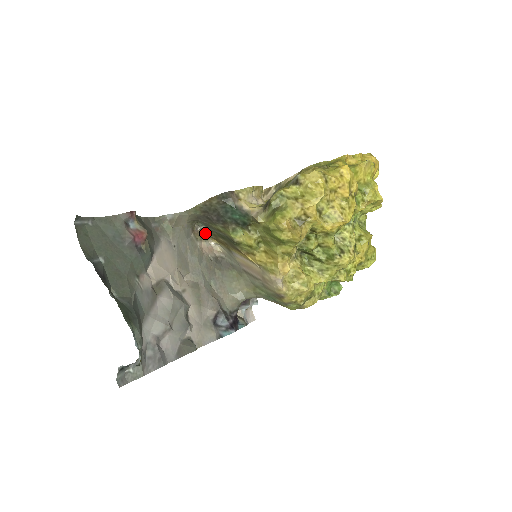
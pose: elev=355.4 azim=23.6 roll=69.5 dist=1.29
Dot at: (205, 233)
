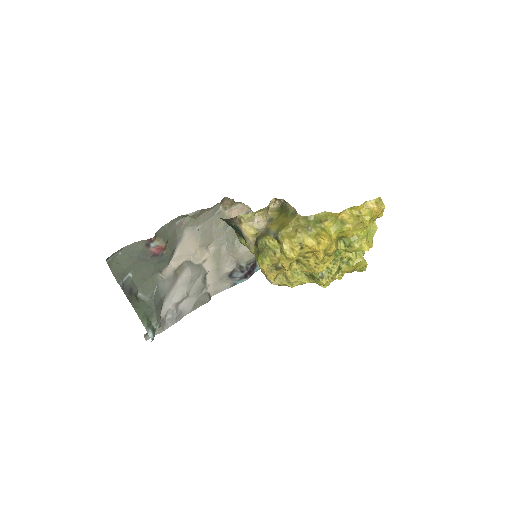
Dot at: (234, 201)
